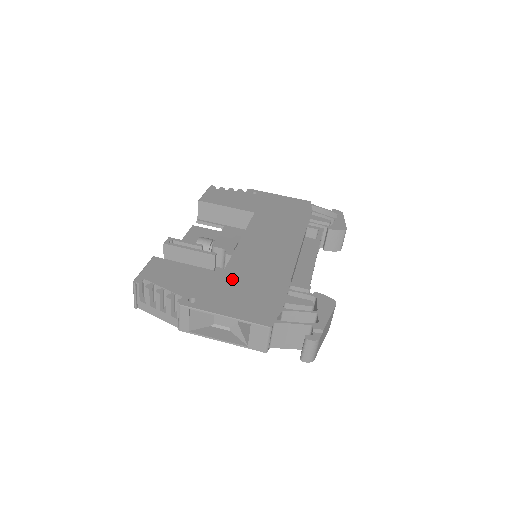
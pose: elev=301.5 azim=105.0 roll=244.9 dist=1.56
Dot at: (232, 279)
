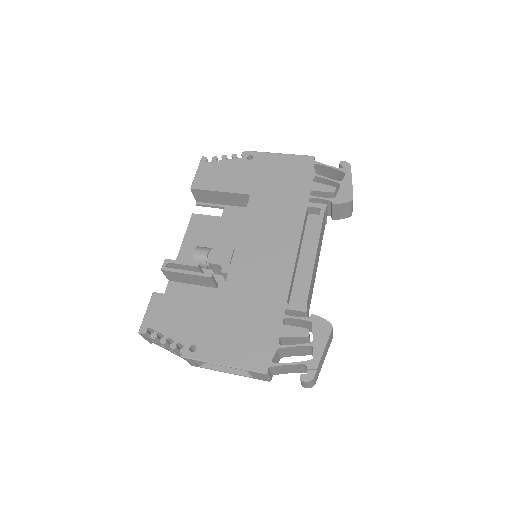
Dot at: (229, 311)
